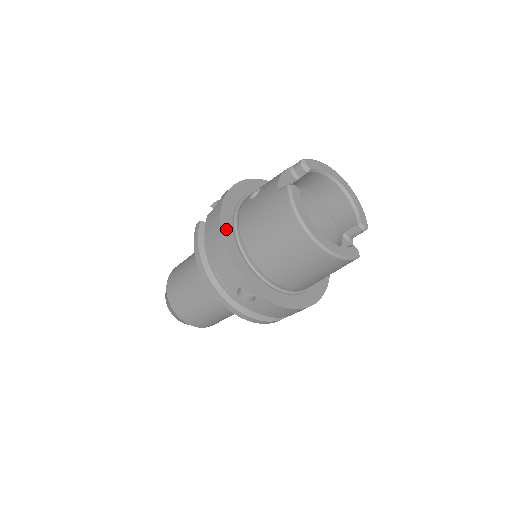
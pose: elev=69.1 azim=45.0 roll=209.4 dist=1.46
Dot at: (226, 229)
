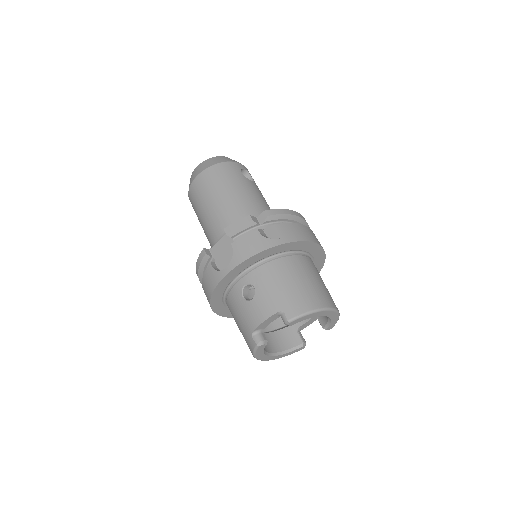
Dot at: (215, 297)
